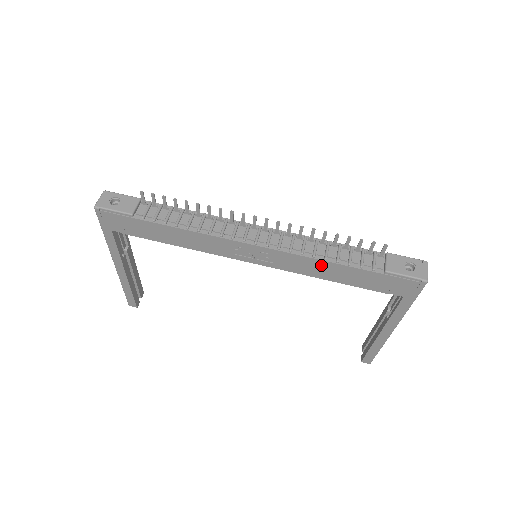
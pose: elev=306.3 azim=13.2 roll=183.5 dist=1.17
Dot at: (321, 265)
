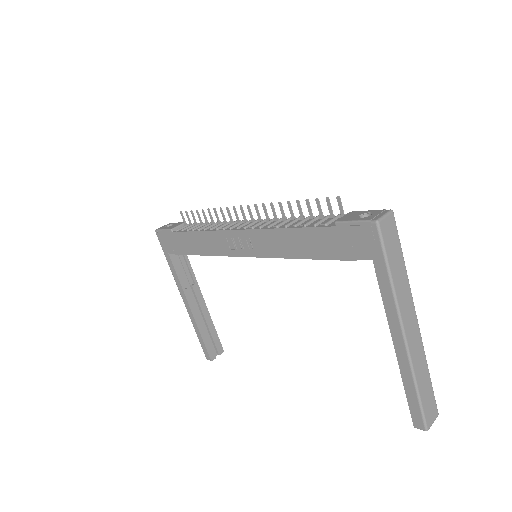
Dot at: (285, 236)
